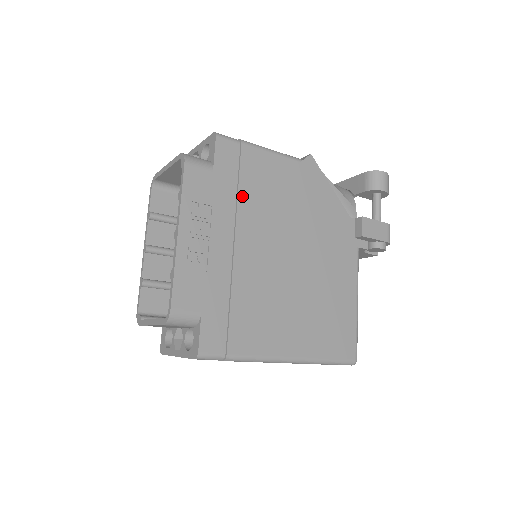
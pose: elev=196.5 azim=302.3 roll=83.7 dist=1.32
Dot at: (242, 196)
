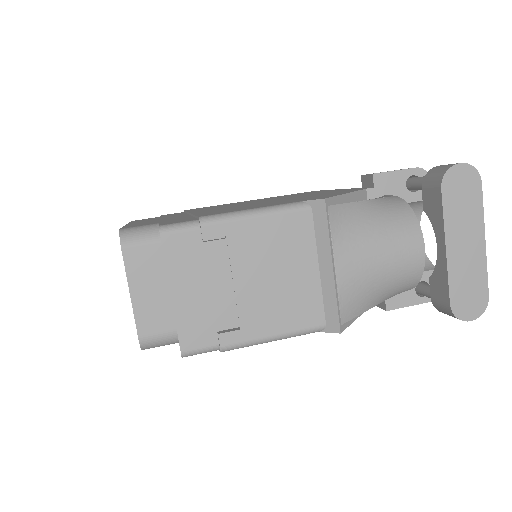
Dot at: occluded
